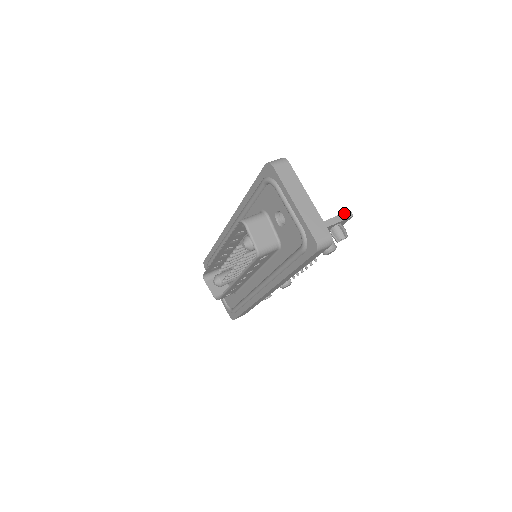
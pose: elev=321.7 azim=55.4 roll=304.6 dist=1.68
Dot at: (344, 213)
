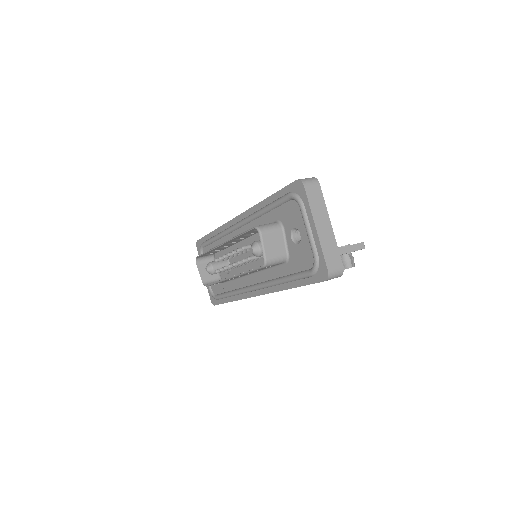
Dot at: (357, 244)
